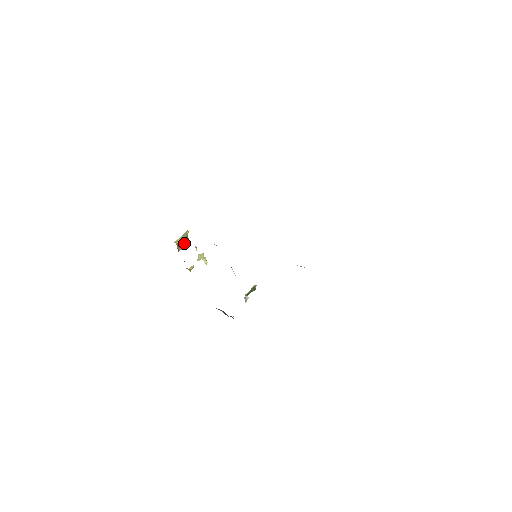
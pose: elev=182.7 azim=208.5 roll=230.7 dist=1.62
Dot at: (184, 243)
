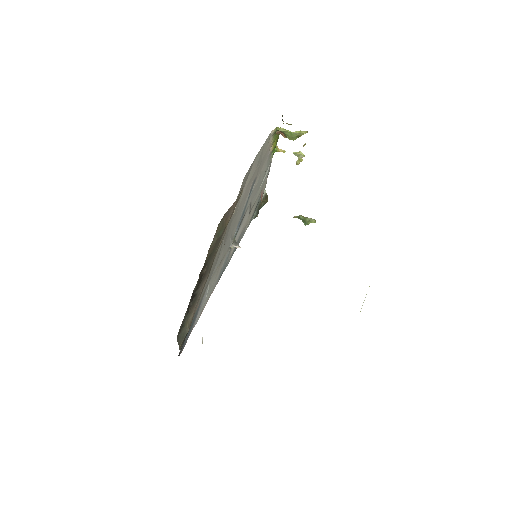
Dot at: (287, 136)
